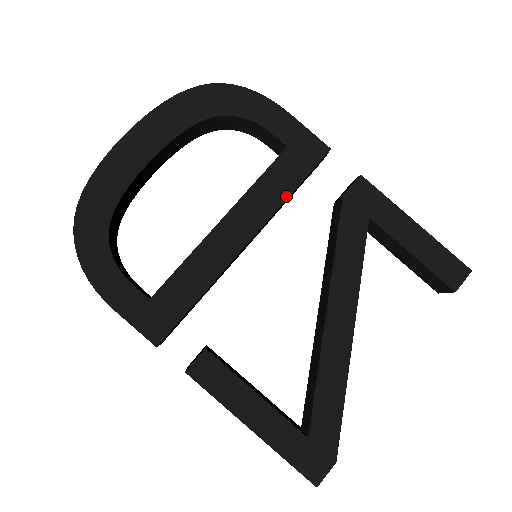
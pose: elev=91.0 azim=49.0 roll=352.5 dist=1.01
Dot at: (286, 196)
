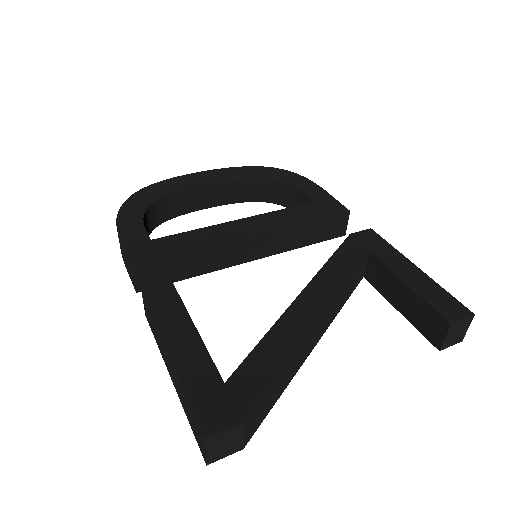
Dot at: (300, 222)
